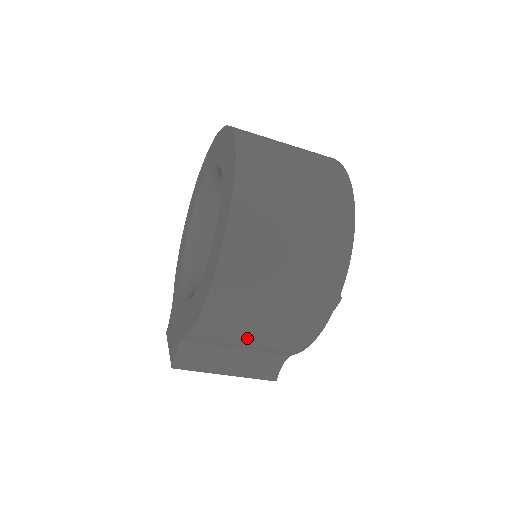
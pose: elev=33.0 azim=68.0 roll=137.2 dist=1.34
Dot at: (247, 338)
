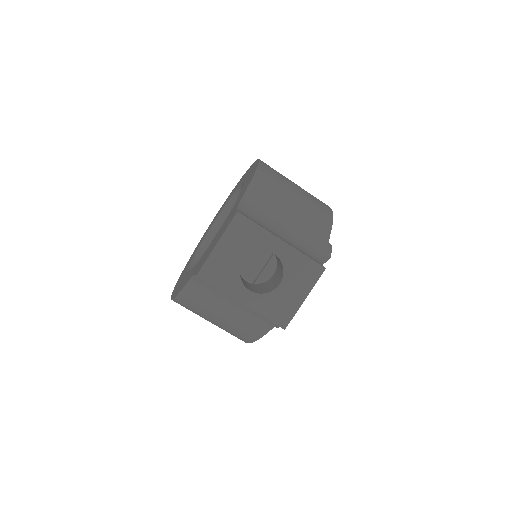
Dot at: (289, 201)
